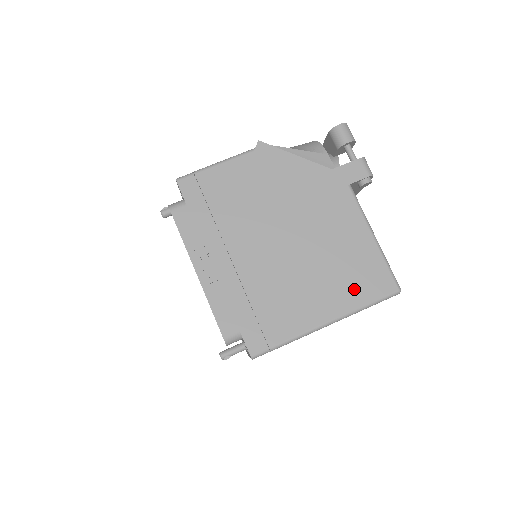
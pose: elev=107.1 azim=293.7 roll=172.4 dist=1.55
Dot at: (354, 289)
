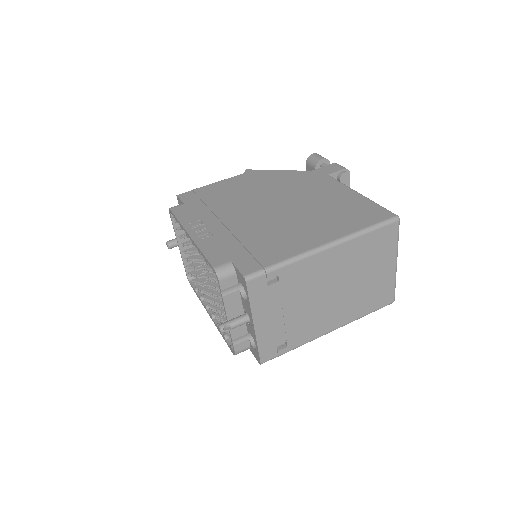
Dot at: (348, 221)
